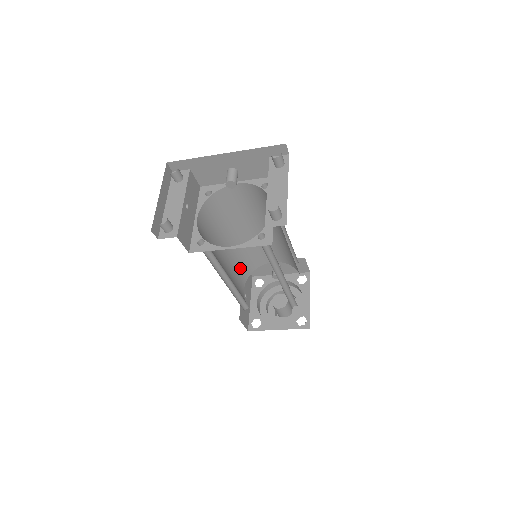
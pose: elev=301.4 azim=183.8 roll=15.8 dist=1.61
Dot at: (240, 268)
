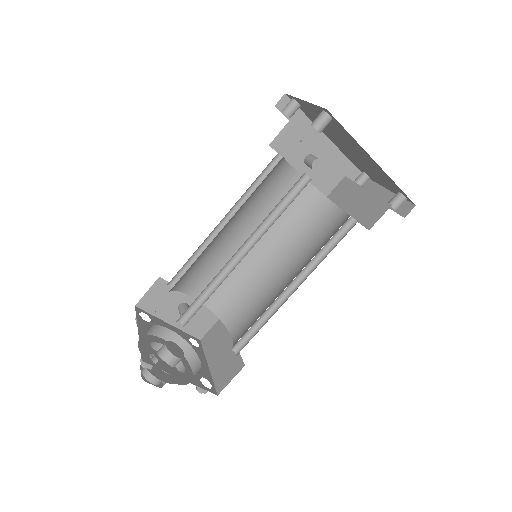
Dot at: (188, 269)
